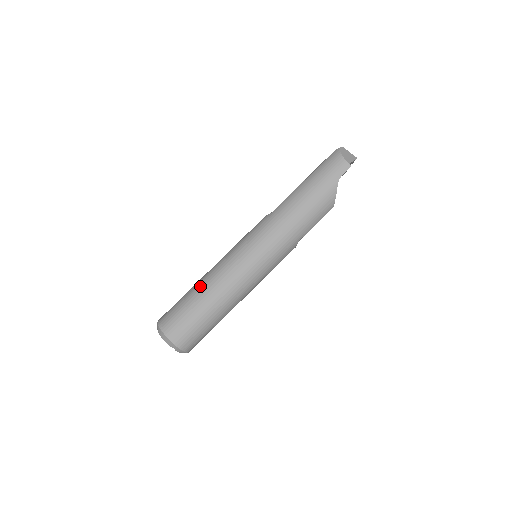
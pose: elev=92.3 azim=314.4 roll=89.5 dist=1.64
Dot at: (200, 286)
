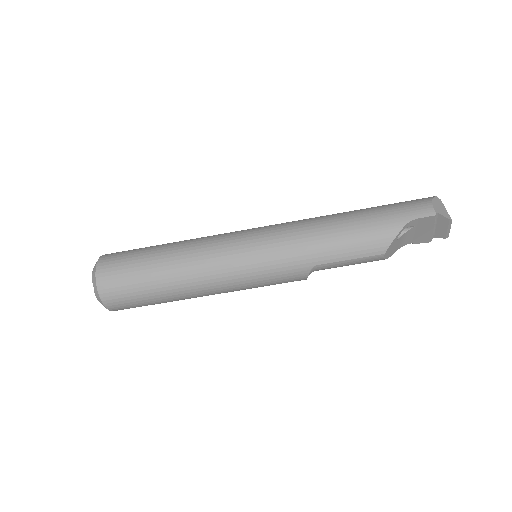
Dot at: (173, 242)
